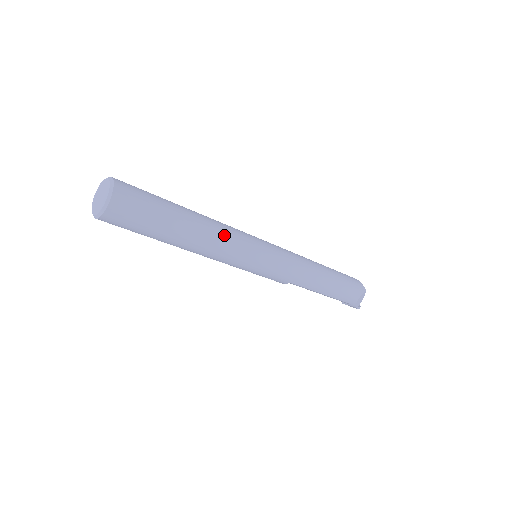
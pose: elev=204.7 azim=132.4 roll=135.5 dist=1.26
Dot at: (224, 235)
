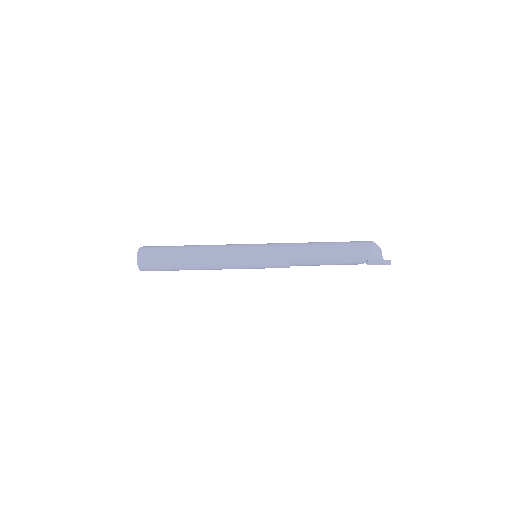
Dot at: (217, 246)
